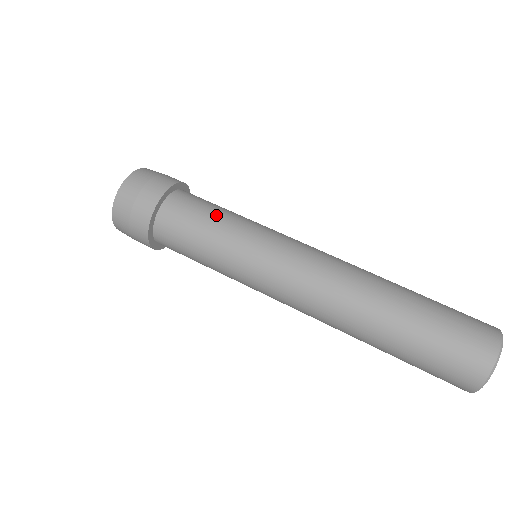
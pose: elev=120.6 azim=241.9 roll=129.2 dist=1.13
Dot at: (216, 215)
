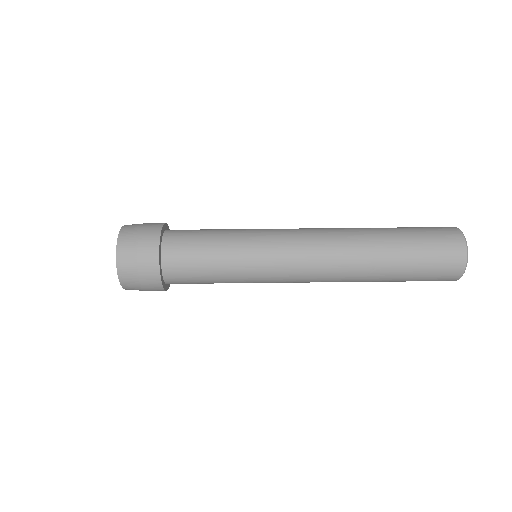
Dot at: (212, 240)
